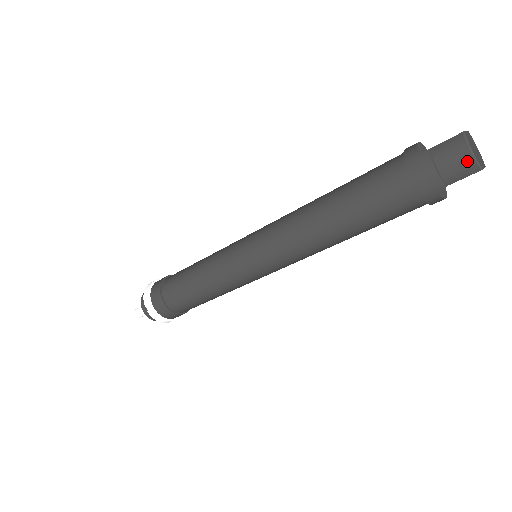
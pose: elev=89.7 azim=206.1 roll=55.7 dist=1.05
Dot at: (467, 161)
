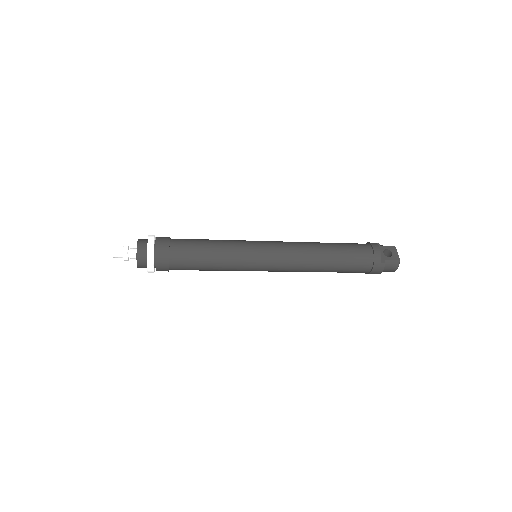
Dot at: (392, 271)
